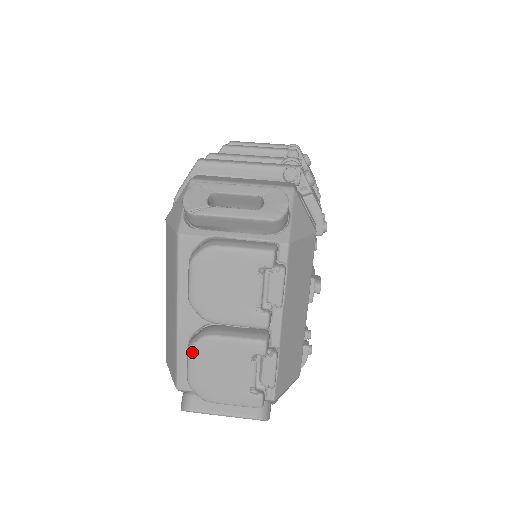
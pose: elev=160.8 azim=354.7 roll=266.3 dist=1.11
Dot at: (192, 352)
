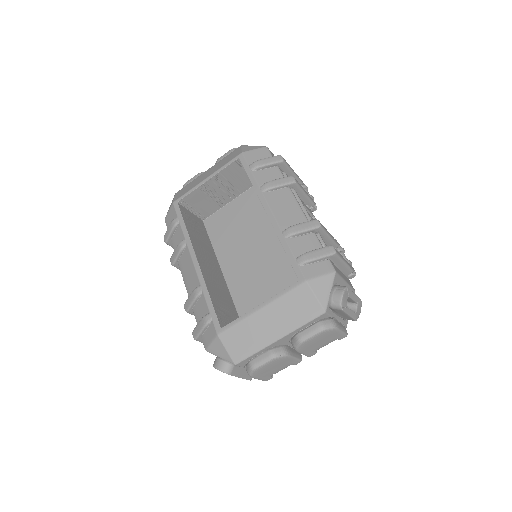
Dot at: (274, 360)
